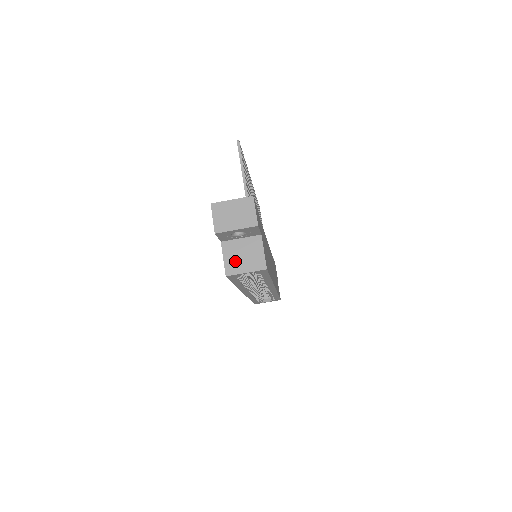
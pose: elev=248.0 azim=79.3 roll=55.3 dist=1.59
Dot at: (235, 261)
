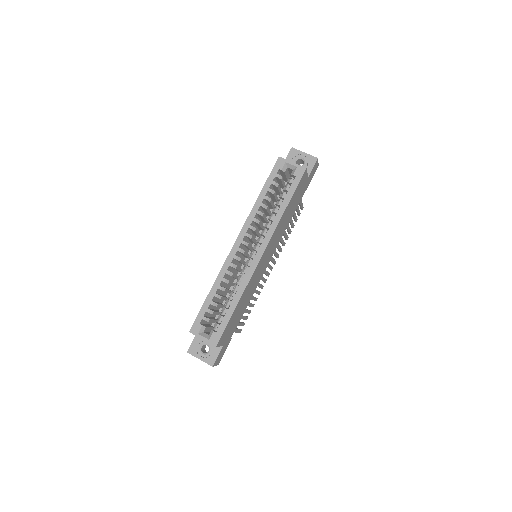
Dot at: occluded
